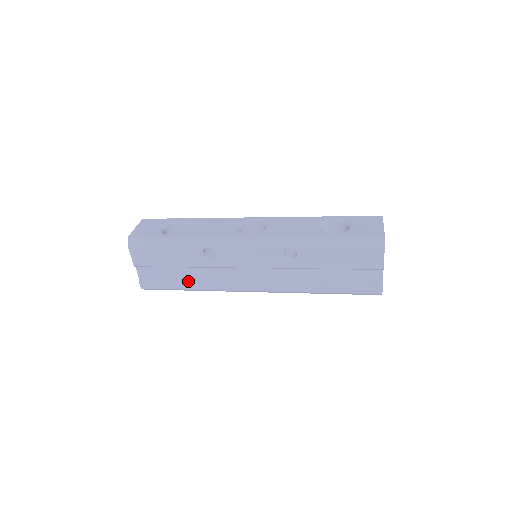
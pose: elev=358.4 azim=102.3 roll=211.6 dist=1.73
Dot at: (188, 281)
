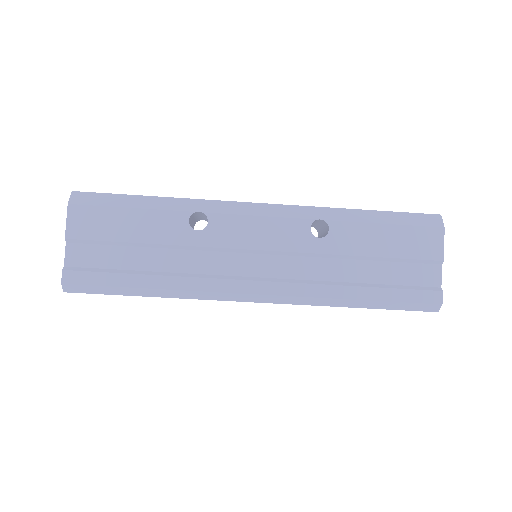
Dot at: (150, 272)
